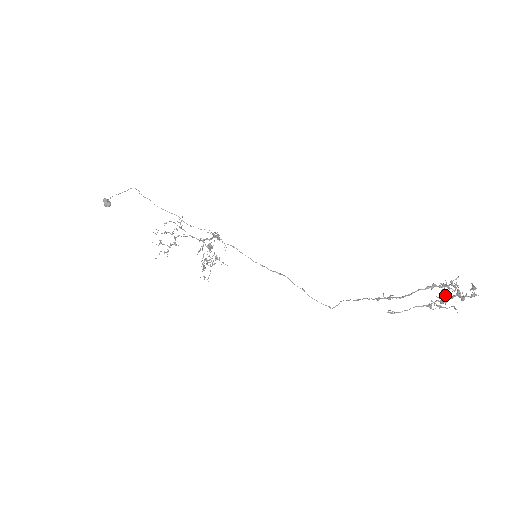
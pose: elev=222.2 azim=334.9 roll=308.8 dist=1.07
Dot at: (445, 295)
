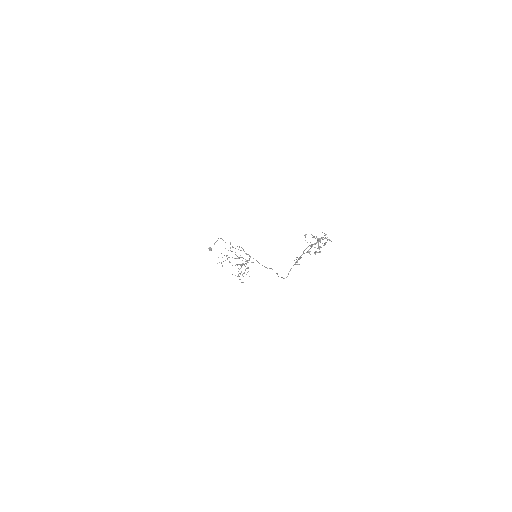
Dot at: (321, 247)
